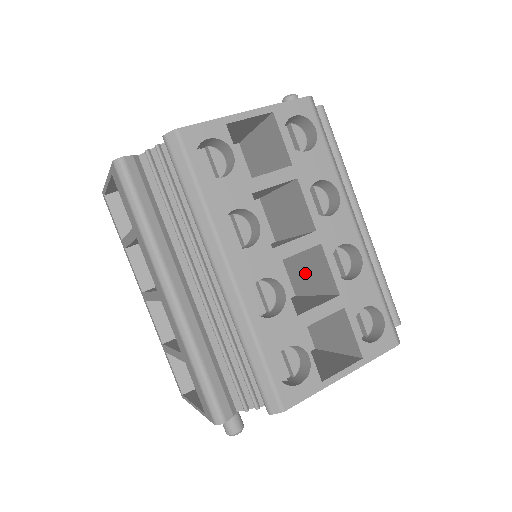
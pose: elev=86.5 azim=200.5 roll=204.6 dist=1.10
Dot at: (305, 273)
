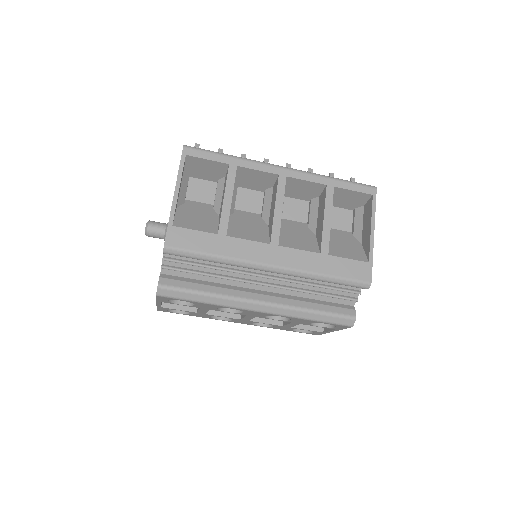
Dot at: occluded
